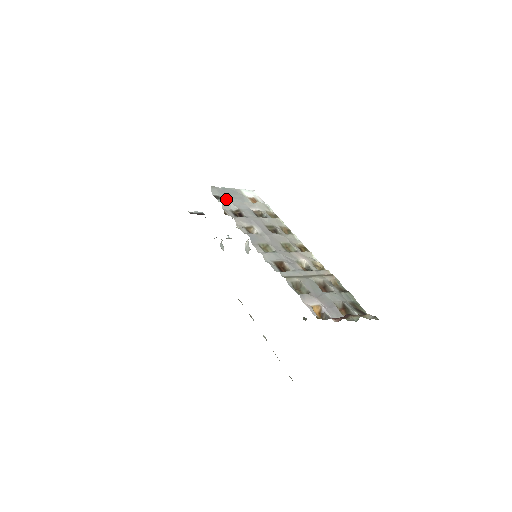
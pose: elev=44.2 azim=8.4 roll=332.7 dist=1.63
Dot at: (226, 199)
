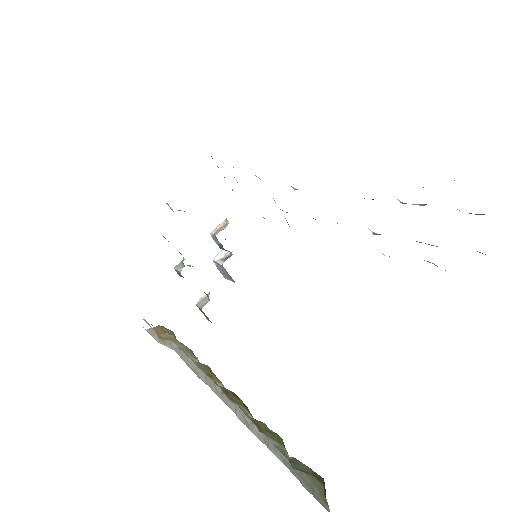
Dot at: occluded
